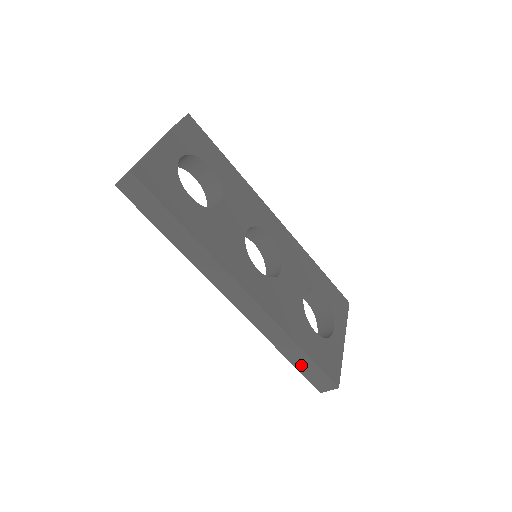
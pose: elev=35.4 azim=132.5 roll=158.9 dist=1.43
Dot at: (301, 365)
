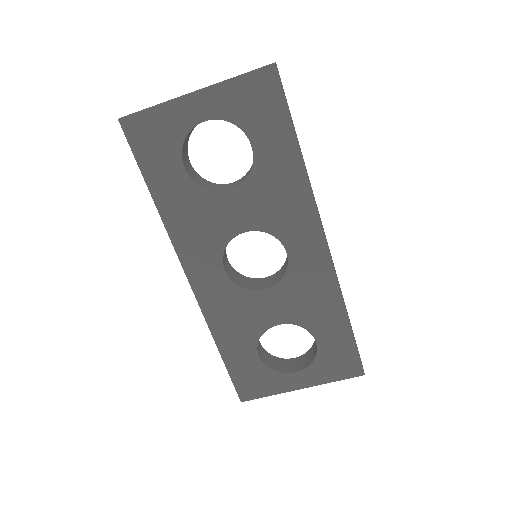
Dot at: occluded
